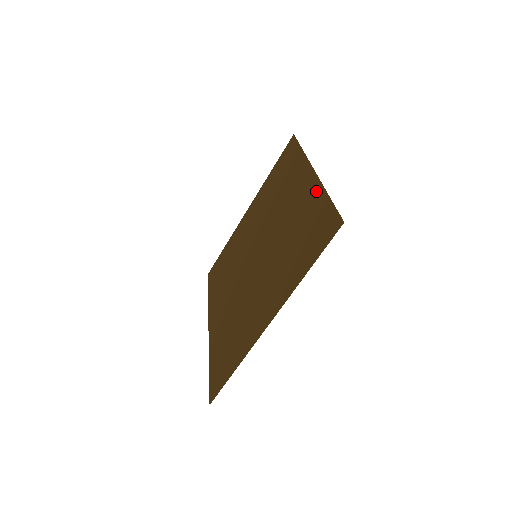
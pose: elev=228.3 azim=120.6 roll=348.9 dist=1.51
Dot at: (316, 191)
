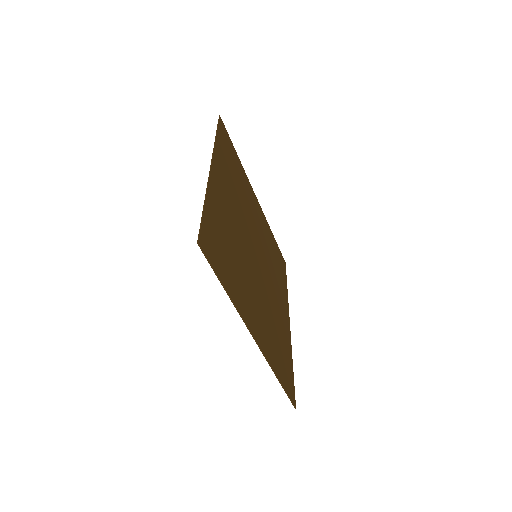
Dot at: (210, 196)
